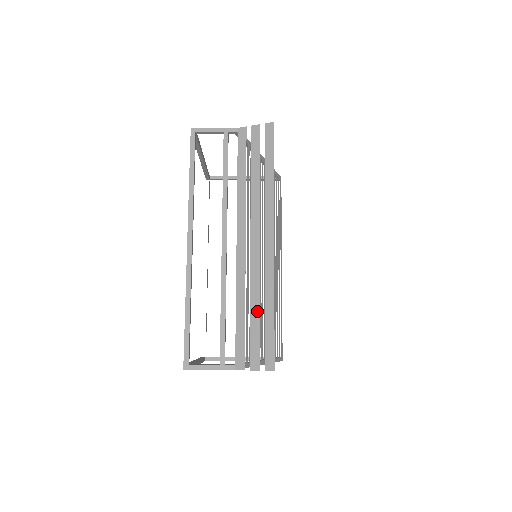
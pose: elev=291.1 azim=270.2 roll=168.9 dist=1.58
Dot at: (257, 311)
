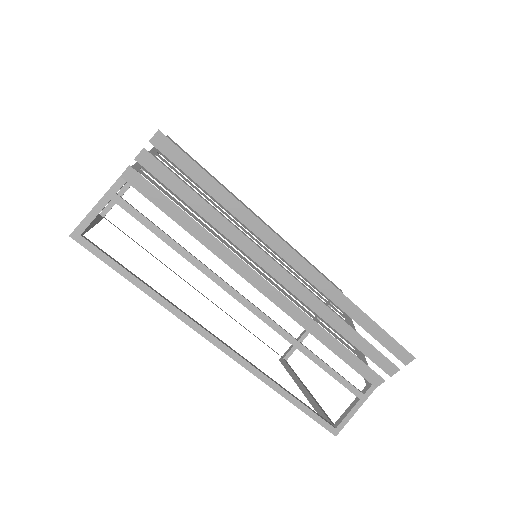
Dot at: (350, 330)
